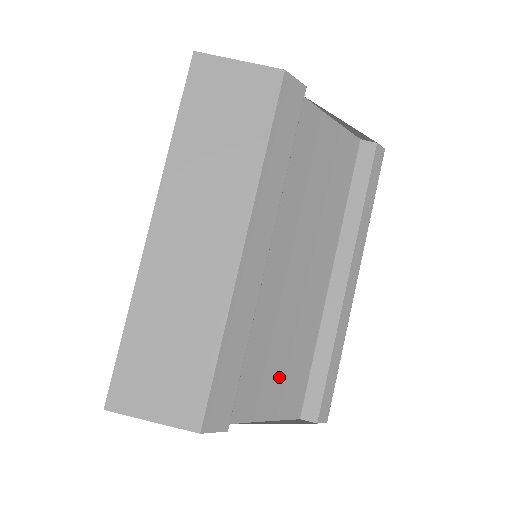
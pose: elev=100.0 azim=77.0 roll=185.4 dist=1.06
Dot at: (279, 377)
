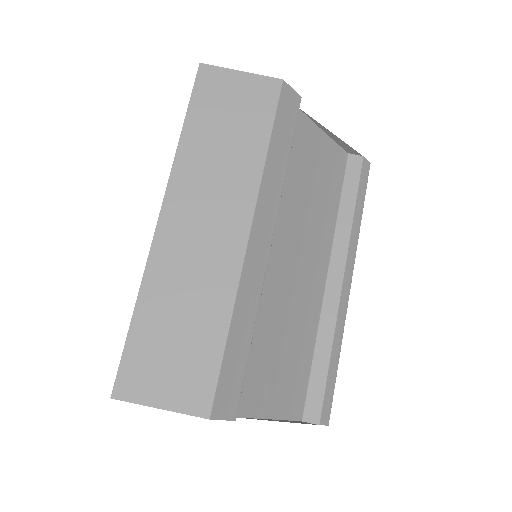
Dot at: (281, 374)
